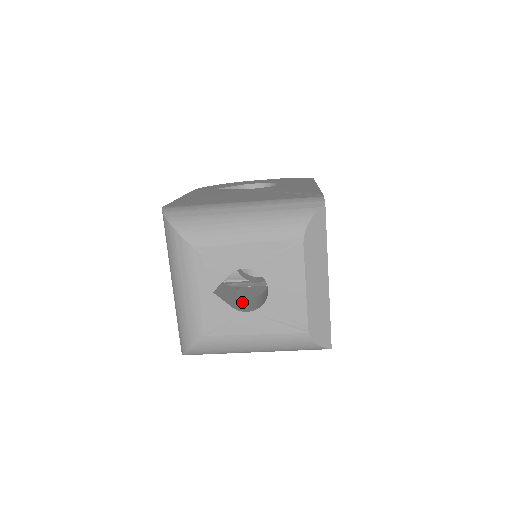
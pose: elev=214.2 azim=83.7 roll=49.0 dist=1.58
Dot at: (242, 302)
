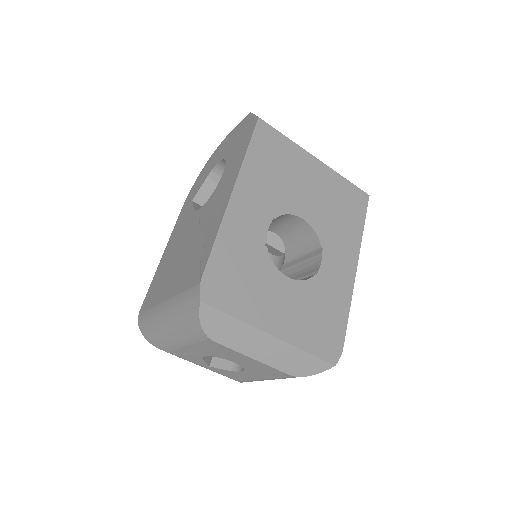
Dot at: occluded
